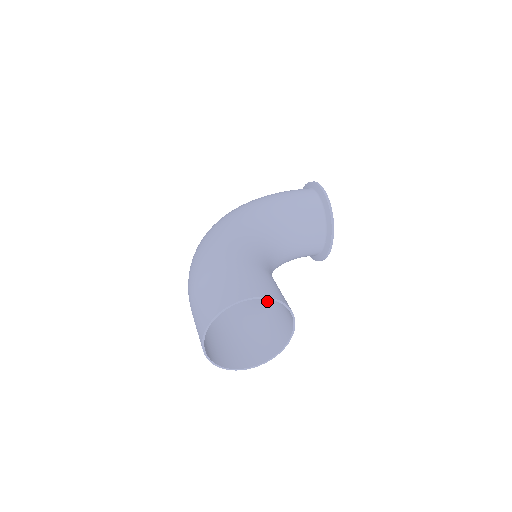
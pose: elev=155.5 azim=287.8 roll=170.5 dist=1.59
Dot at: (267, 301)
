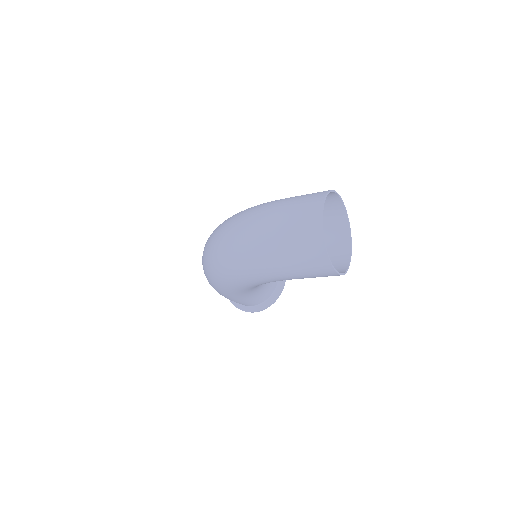
Dot at: occluded
